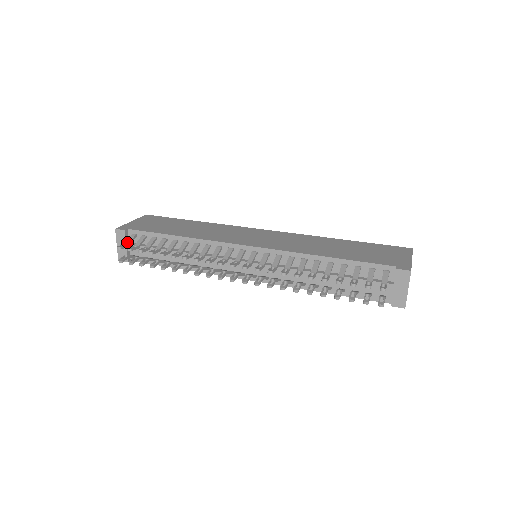
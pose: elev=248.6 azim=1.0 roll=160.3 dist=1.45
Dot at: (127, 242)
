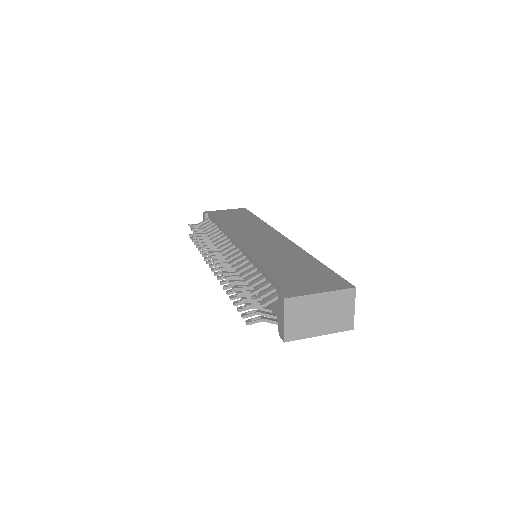
Dot at: (200, 223)
